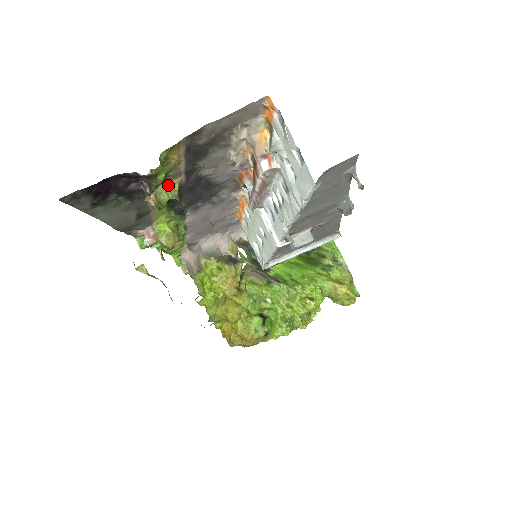
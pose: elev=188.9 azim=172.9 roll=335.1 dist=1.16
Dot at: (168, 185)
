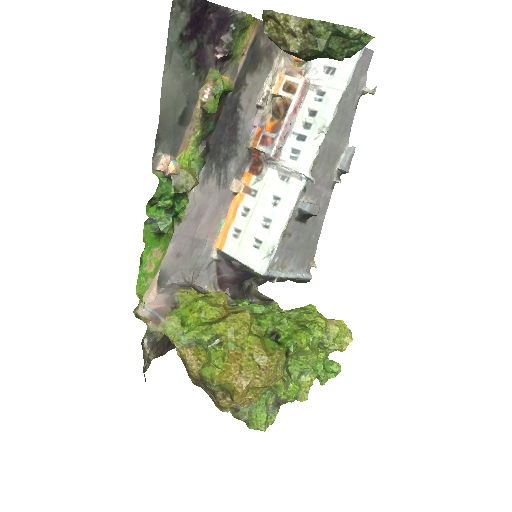
Dot at: (225, 80)
